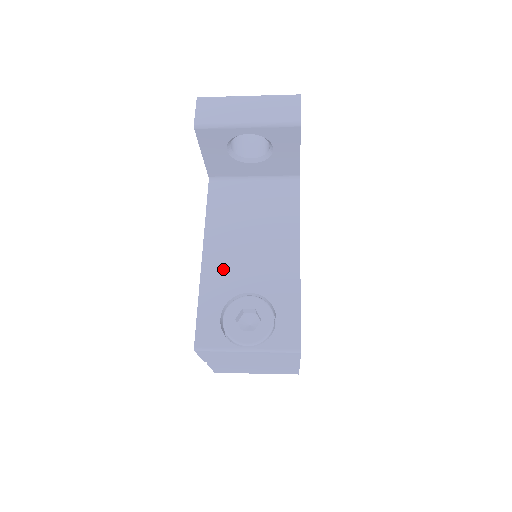
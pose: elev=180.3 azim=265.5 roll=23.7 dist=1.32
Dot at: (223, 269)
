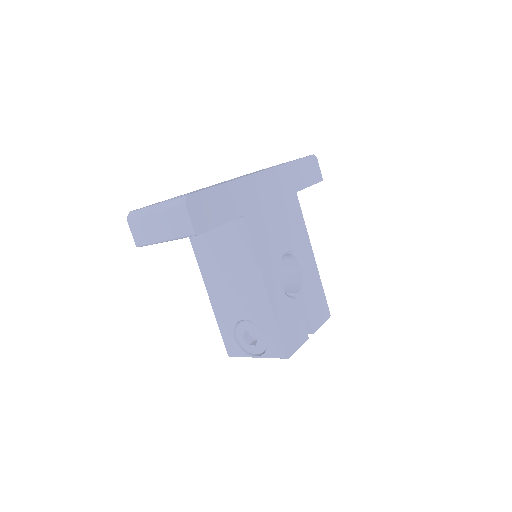
Dot at: (223, 303)
